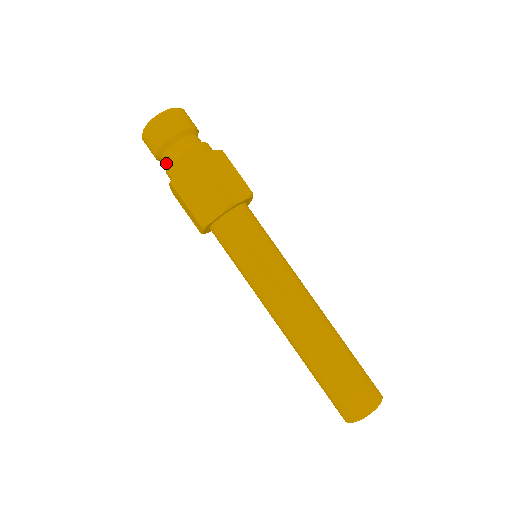
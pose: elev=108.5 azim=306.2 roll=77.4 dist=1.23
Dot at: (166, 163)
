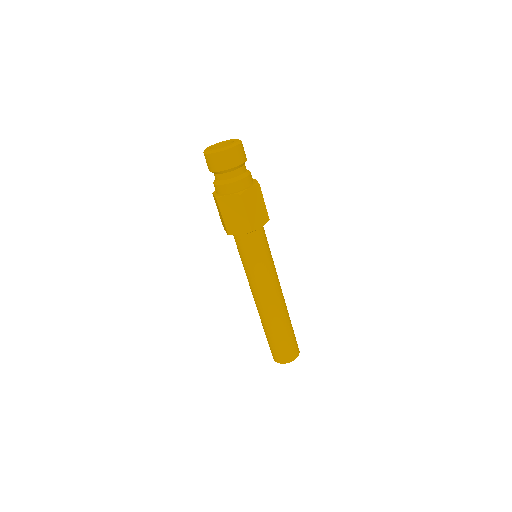
Dot at: (216, 179)
